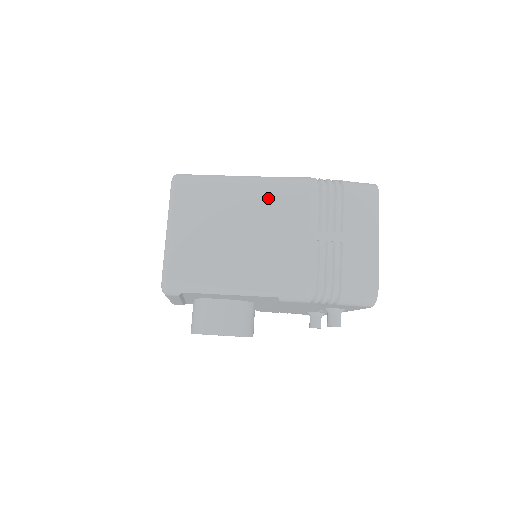
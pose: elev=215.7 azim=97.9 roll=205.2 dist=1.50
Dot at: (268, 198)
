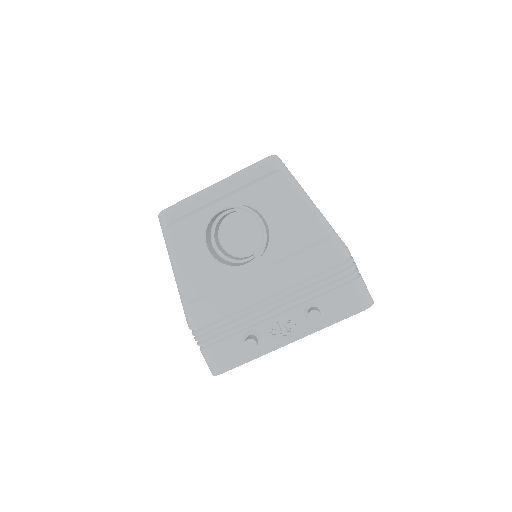
Dot at: occluded
